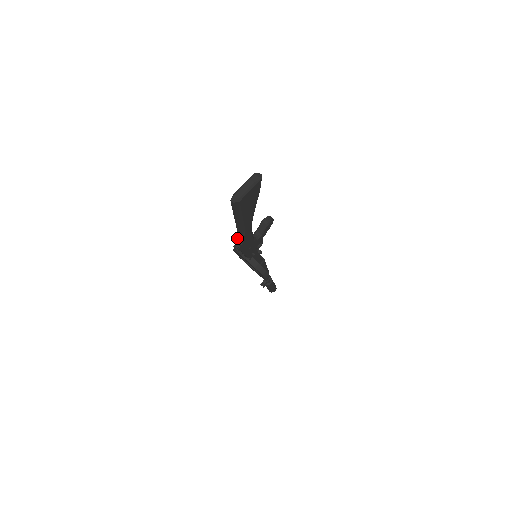
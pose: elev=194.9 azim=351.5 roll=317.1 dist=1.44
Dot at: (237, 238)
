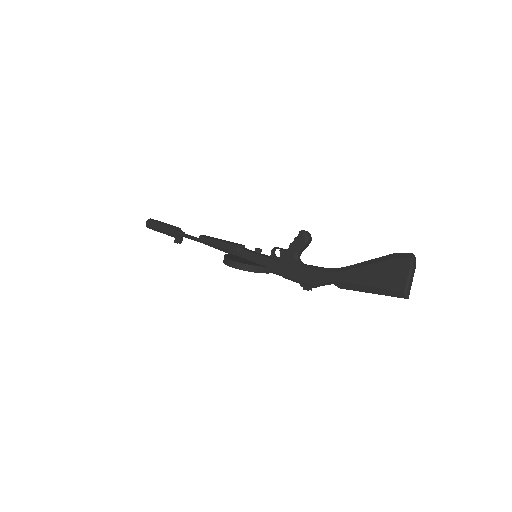
Dot at: occluded
